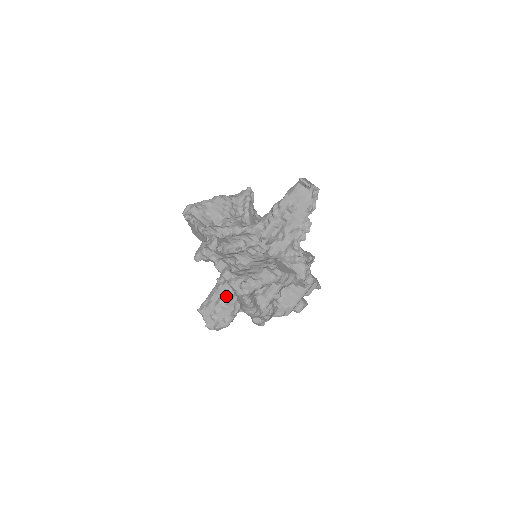
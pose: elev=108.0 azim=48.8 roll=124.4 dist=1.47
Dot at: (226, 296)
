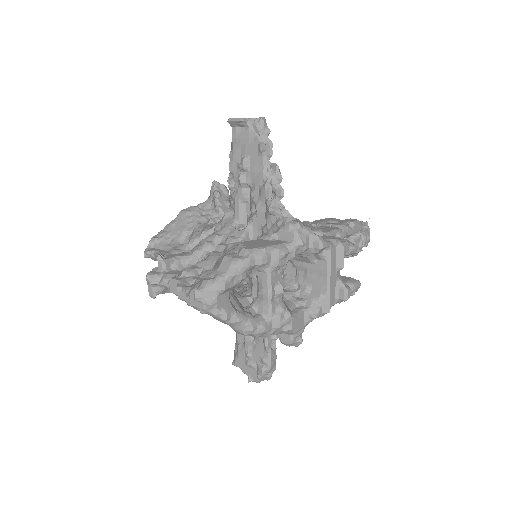
Dot at: occluded
